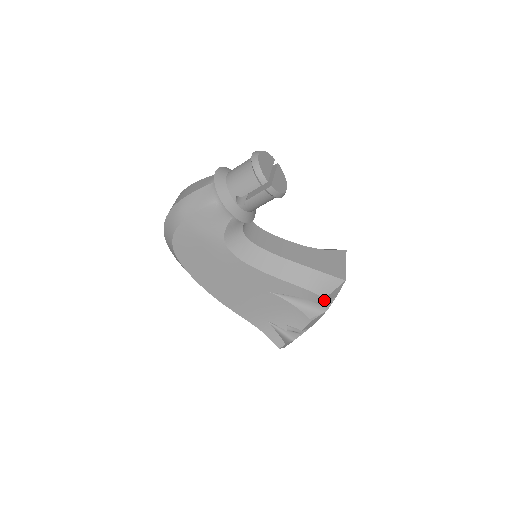
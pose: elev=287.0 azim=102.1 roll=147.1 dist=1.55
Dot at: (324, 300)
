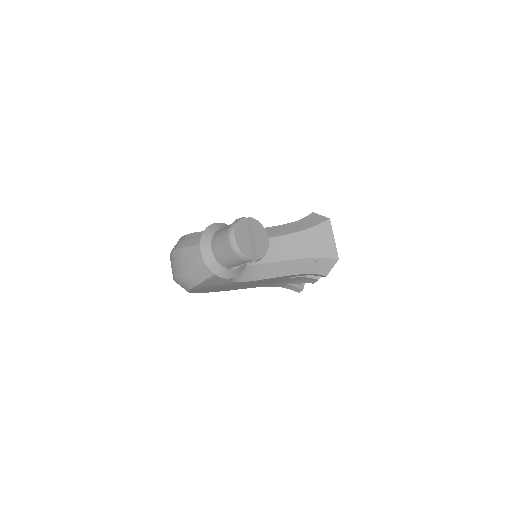
Dot at: occluded
